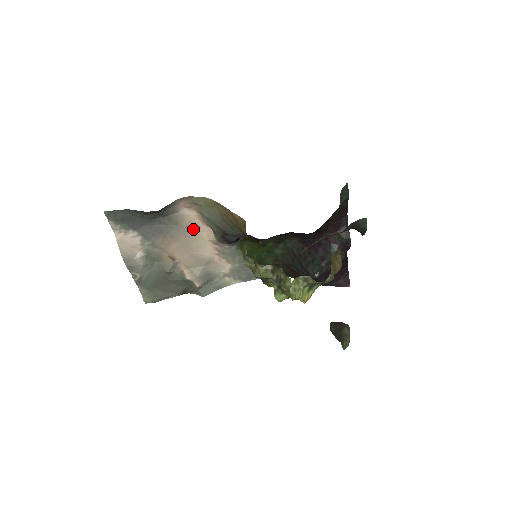
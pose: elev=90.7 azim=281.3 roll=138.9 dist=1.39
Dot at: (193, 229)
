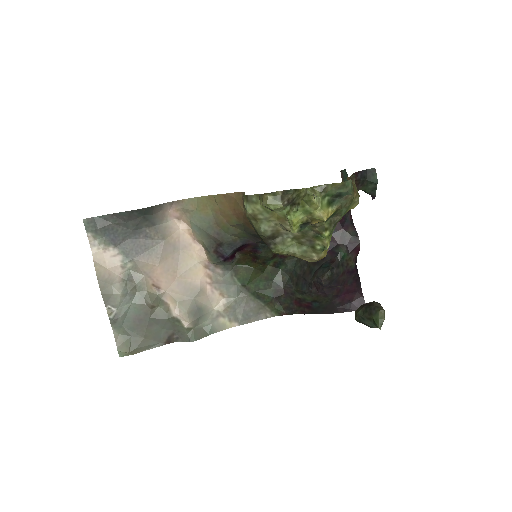
Dot at: (182, 247)
